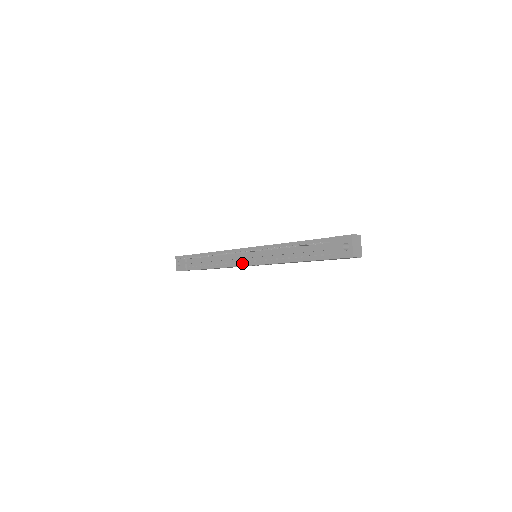
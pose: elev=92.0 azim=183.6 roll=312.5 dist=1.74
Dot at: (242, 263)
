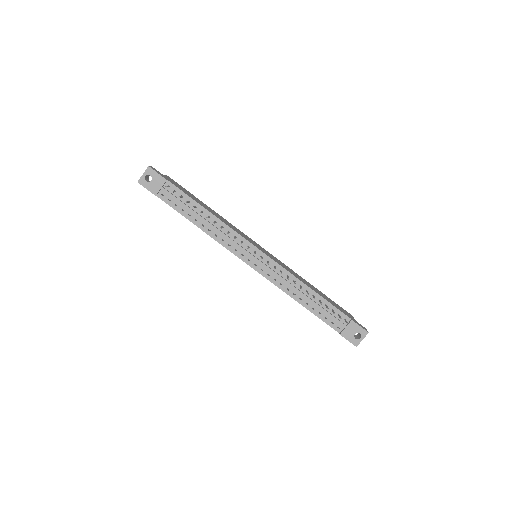
Dot at: (245, 258)
